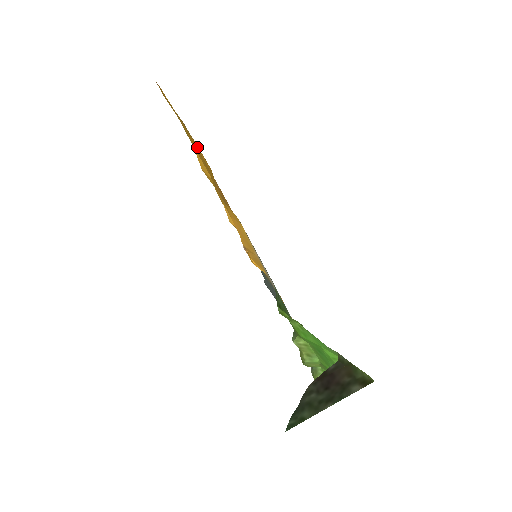
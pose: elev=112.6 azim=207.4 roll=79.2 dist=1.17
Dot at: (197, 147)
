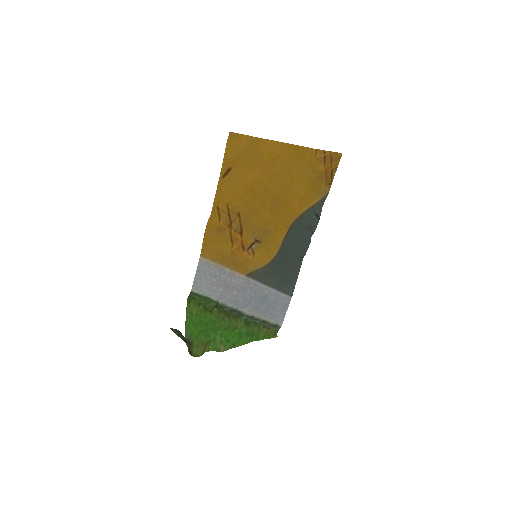
Dot at: (220, 195)
